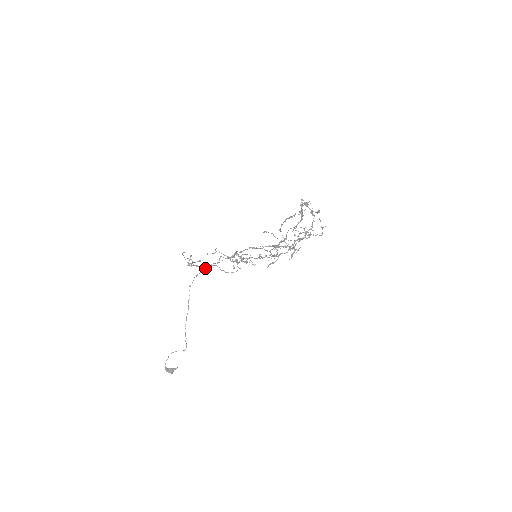
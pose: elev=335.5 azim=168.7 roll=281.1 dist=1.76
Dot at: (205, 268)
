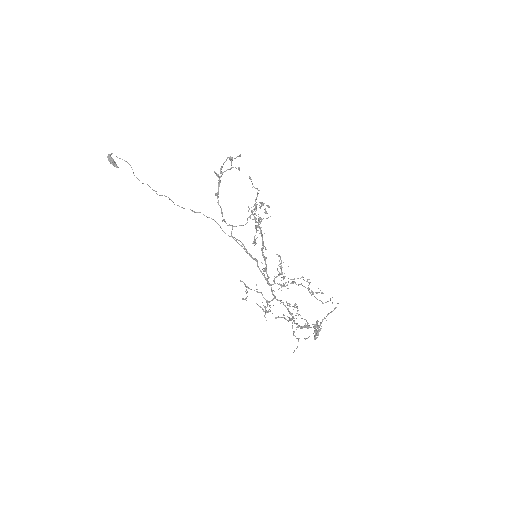
Dot at: (208, 217)
